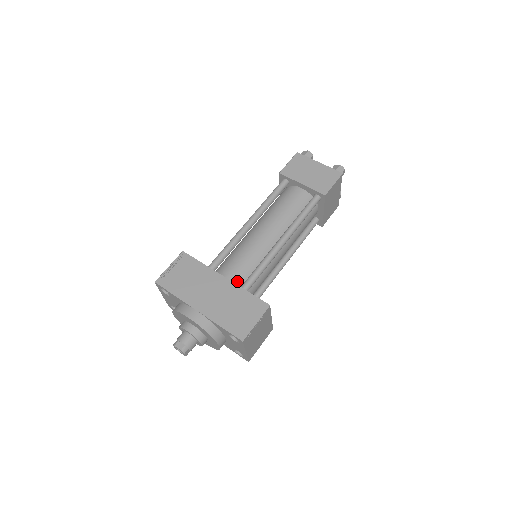
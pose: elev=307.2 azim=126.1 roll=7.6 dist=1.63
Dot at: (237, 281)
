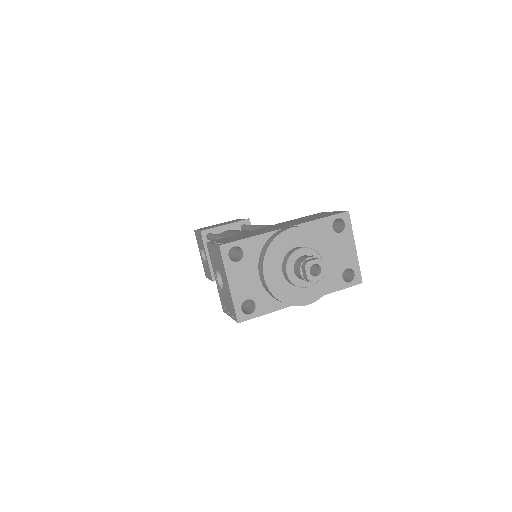
Dot at: occluded
